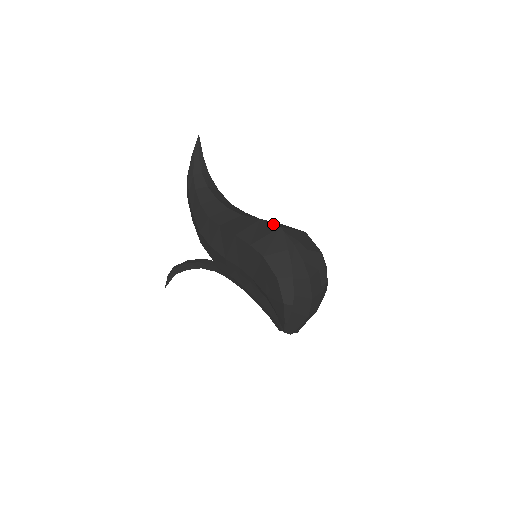
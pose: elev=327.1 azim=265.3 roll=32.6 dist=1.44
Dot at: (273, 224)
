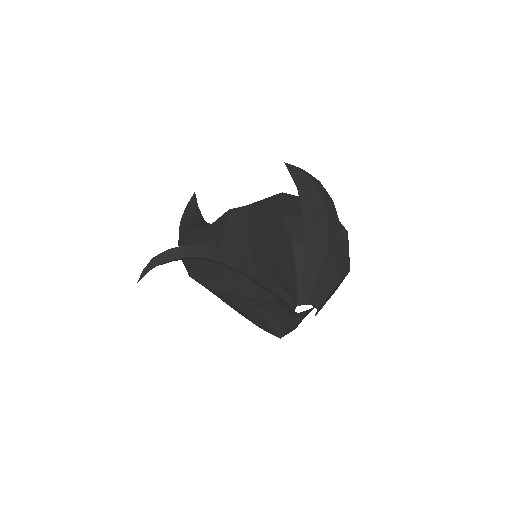
Dot at: occluded
